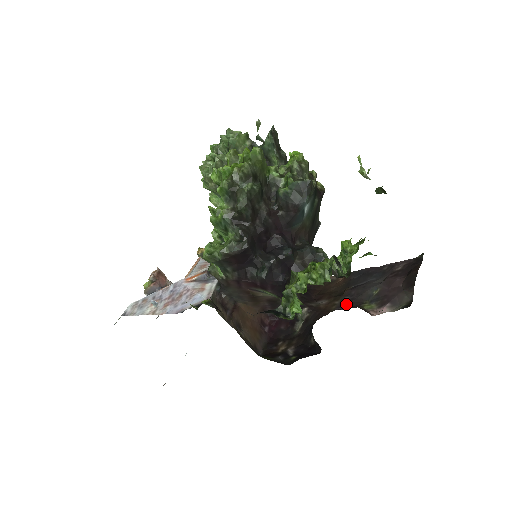
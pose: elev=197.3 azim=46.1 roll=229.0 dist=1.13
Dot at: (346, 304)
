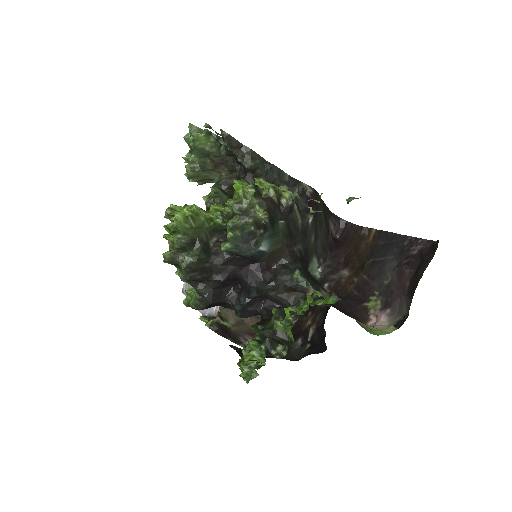
Dot at: (360, 288)
